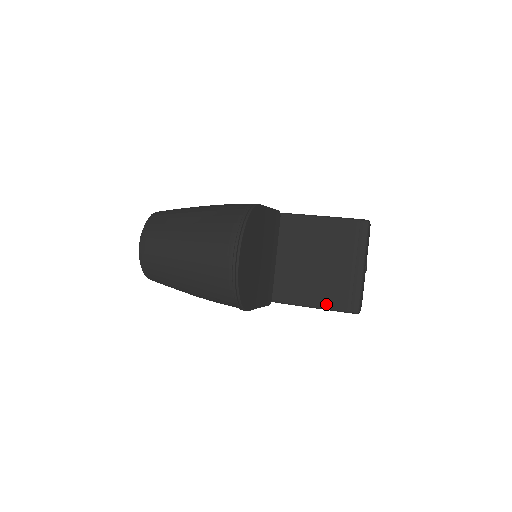
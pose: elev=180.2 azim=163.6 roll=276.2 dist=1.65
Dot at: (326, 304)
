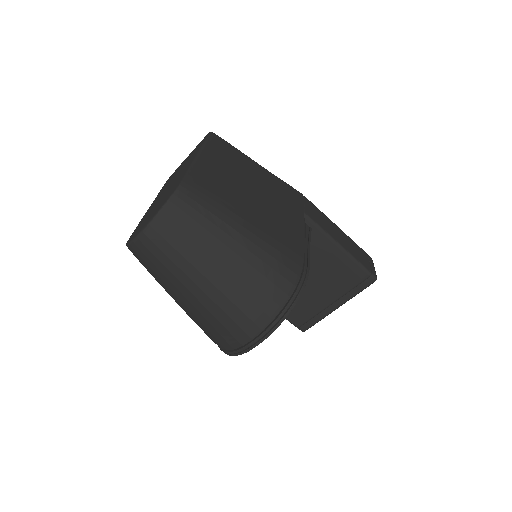
Dot at: occluded
